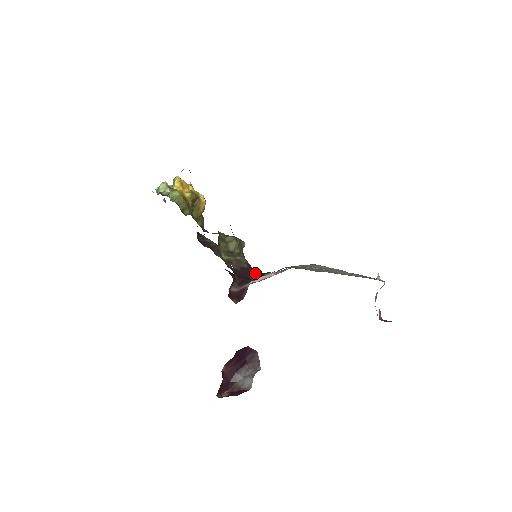
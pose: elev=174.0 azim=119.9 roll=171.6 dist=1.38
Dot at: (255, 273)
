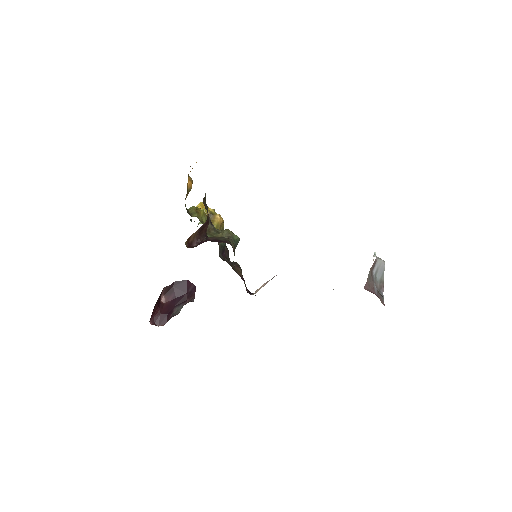
Dot at: (227, 243)
